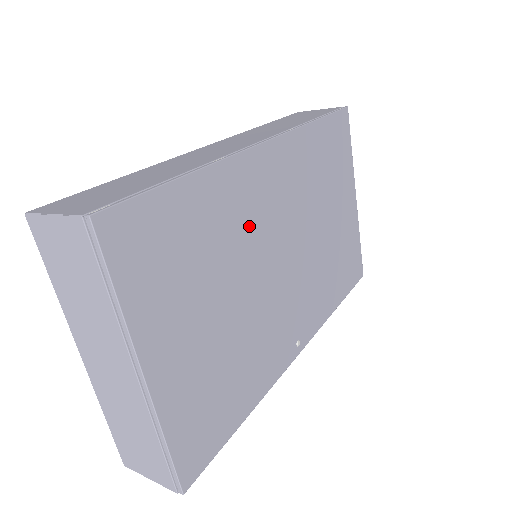
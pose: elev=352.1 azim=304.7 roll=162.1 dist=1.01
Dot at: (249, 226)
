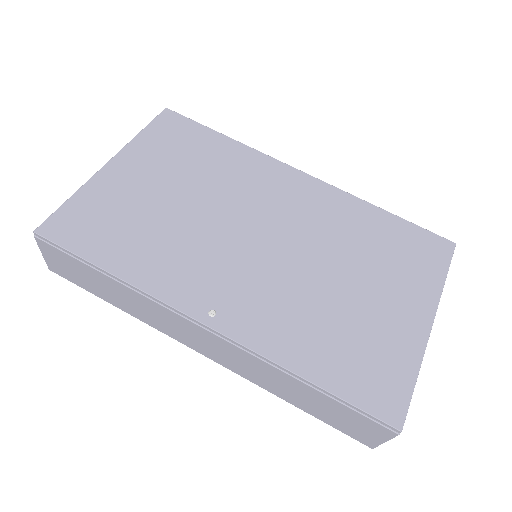
Dot at: (246, 189)
